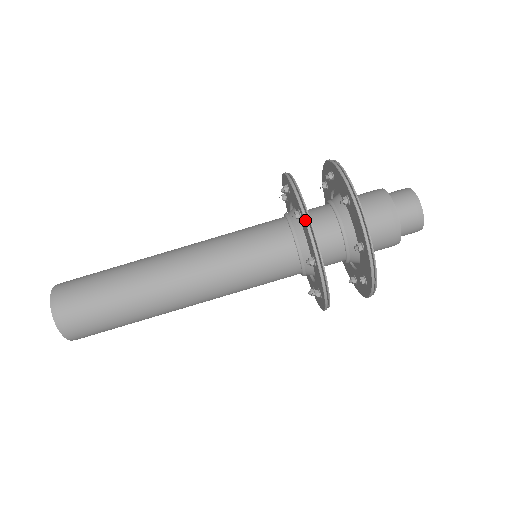
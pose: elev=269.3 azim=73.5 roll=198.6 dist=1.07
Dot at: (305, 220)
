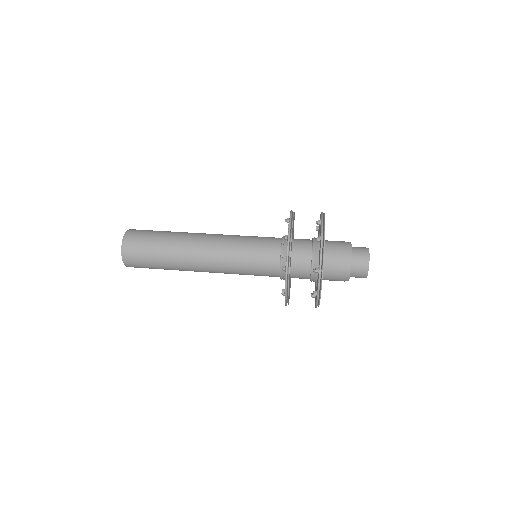
Dot at: (288, 241)
